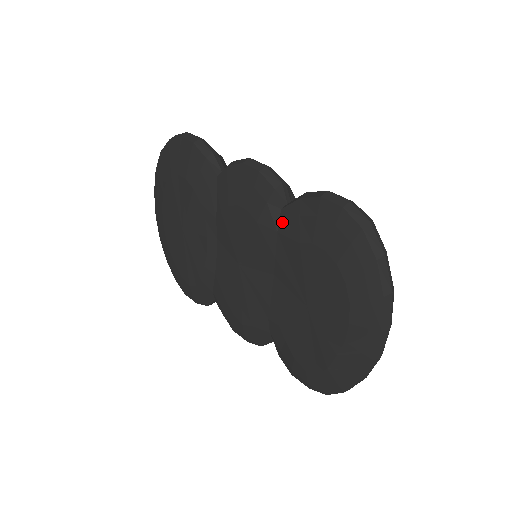
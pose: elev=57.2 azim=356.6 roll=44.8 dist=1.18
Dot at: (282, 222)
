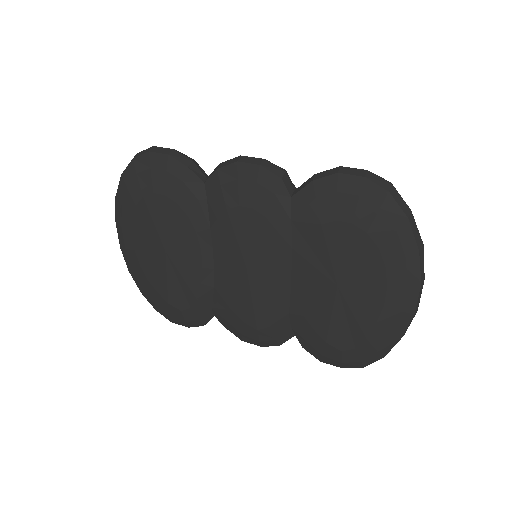
Dot at: (295, 209)
